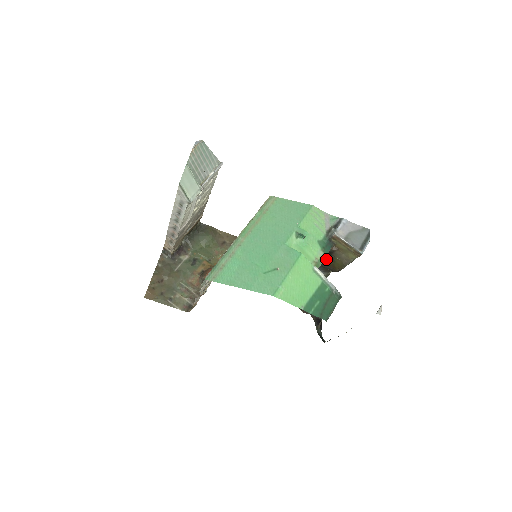
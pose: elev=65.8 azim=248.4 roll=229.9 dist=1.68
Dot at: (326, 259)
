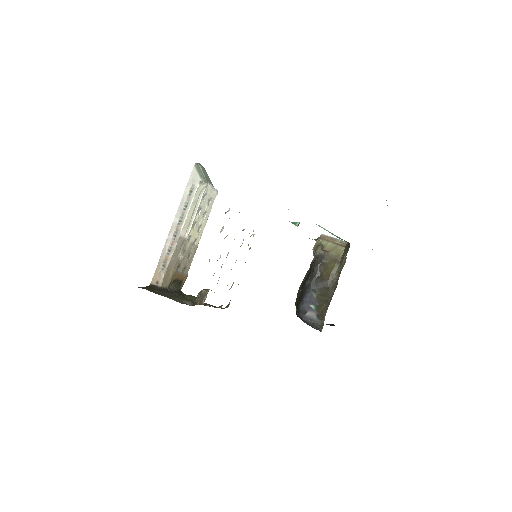
Dot at: (319, 273)
